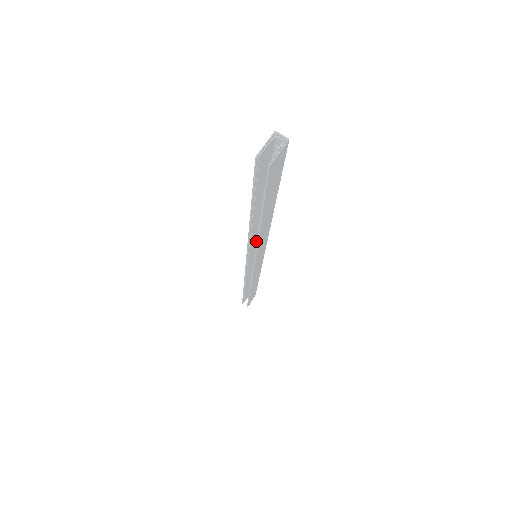
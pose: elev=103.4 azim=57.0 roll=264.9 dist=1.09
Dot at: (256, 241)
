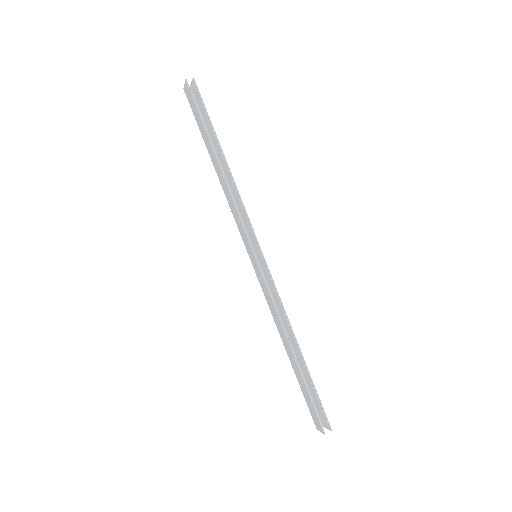
Dot at: (241, 229)
